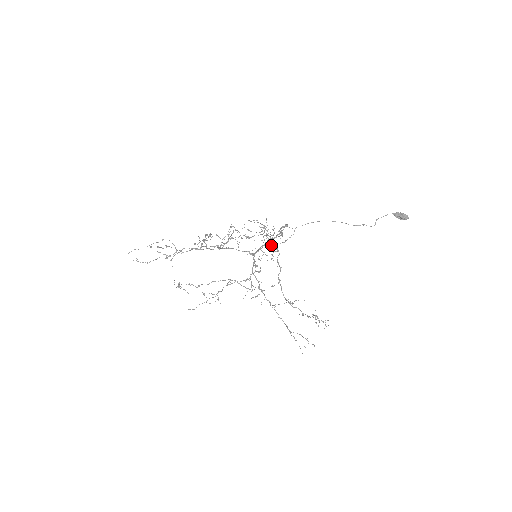
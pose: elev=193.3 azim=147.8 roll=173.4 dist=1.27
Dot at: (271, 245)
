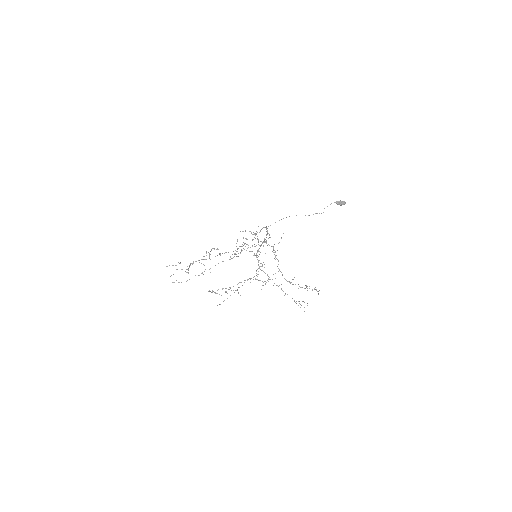
Dot at: occluded
